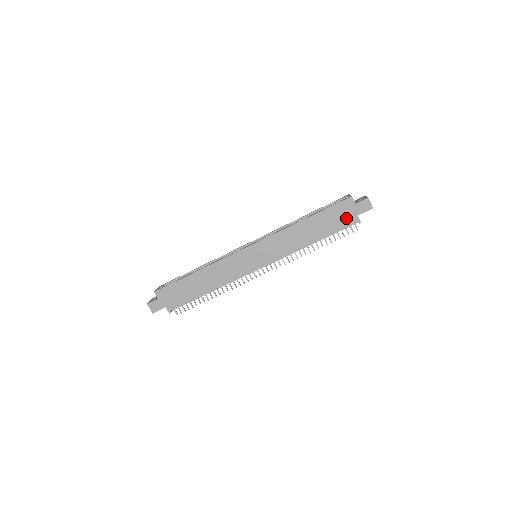
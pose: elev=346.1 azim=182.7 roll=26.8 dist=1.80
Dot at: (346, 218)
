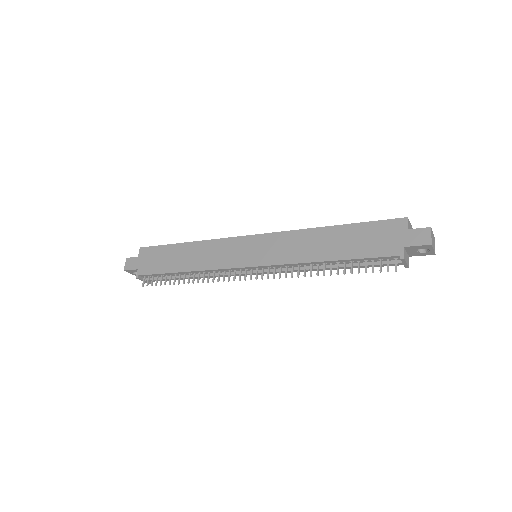
Dot at: (386, 244)
